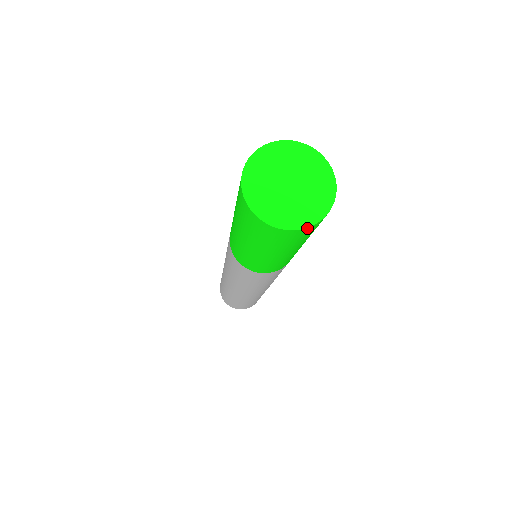
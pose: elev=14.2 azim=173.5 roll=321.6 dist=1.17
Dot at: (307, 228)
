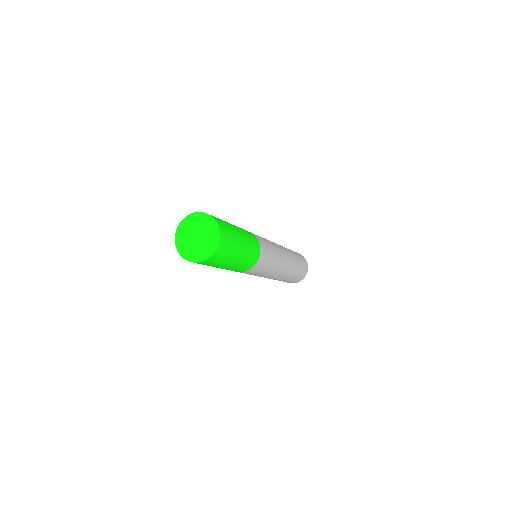
Dot at: (208, 259)
